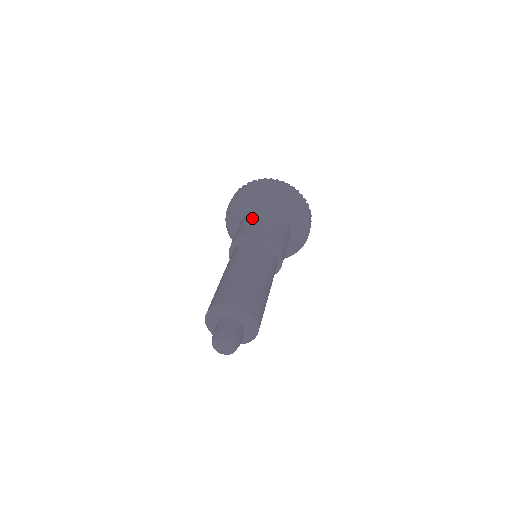
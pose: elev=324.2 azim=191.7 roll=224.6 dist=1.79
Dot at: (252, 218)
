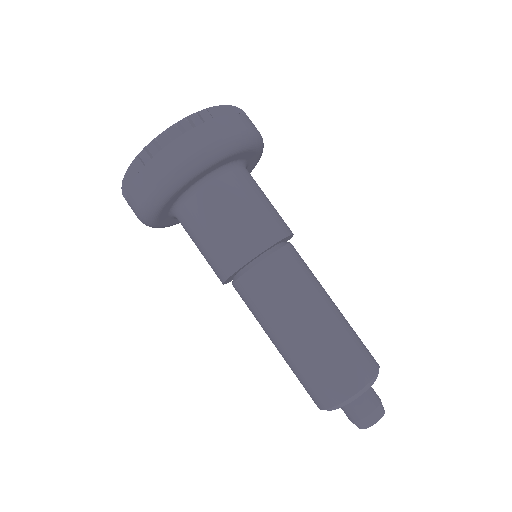
Dot at: (194, 242)
